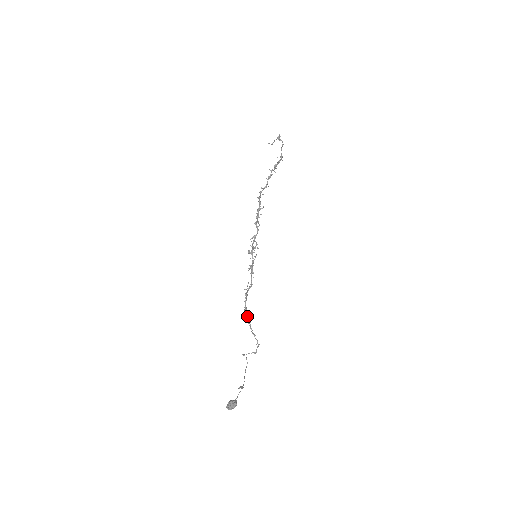
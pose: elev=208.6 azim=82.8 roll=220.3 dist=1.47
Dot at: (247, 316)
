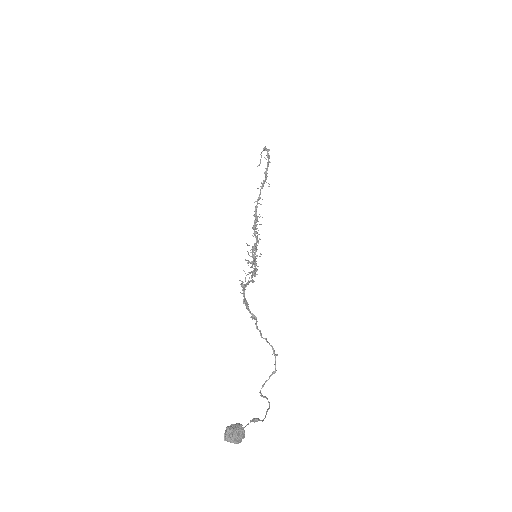
Dot at: (249, 311)
